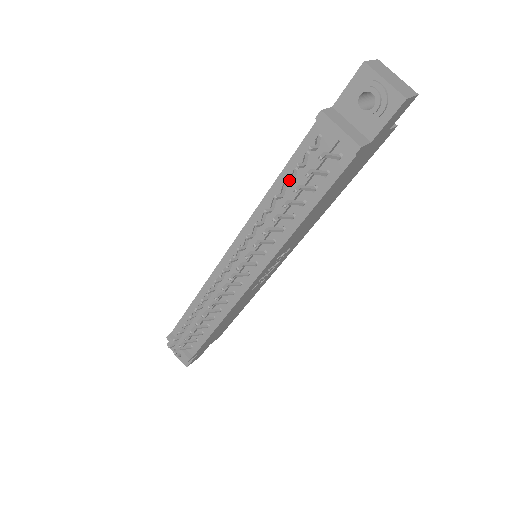
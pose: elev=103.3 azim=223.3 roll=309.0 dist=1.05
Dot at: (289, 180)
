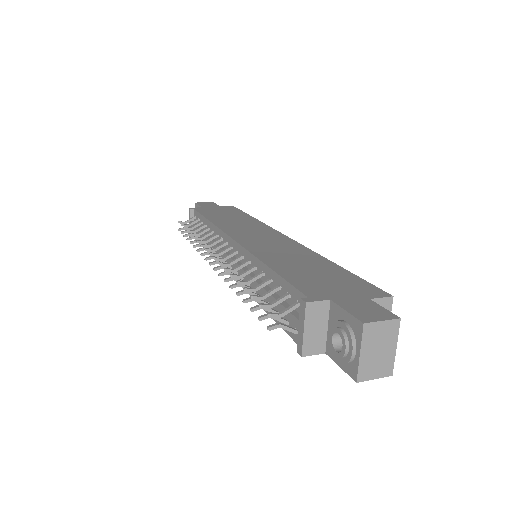
Dot at: (256, 297)
